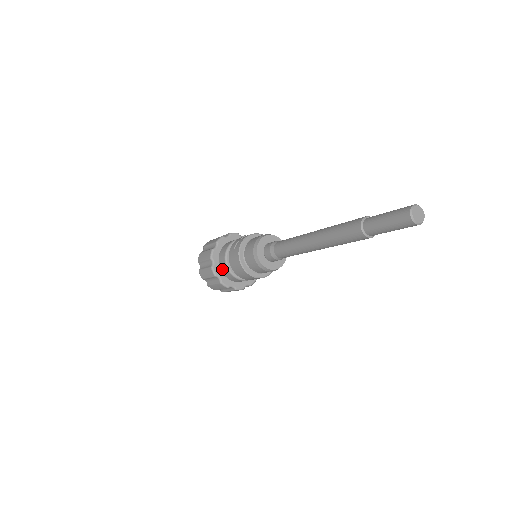
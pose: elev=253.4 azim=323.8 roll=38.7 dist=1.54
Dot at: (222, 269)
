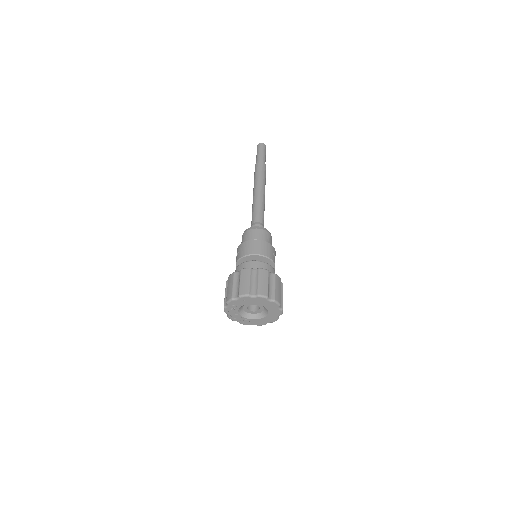
Dot at: occluded
